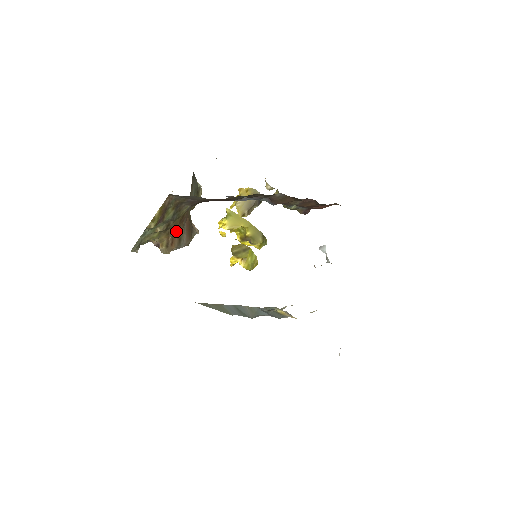
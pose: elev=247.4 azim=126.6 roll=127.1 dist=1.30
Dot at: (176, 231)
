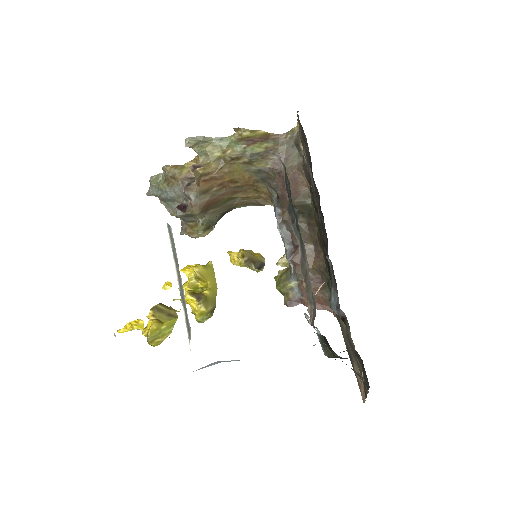
Dot at: (218, 181)
